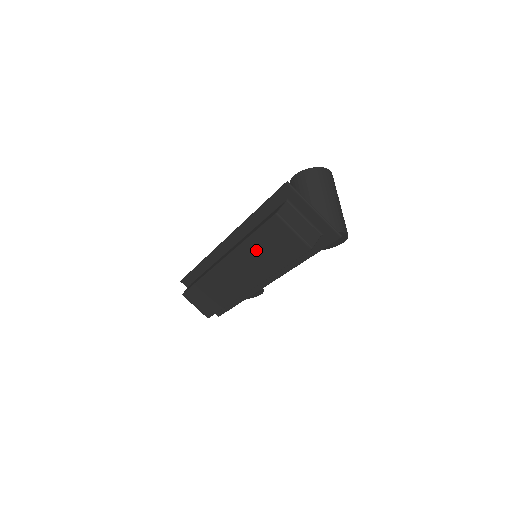
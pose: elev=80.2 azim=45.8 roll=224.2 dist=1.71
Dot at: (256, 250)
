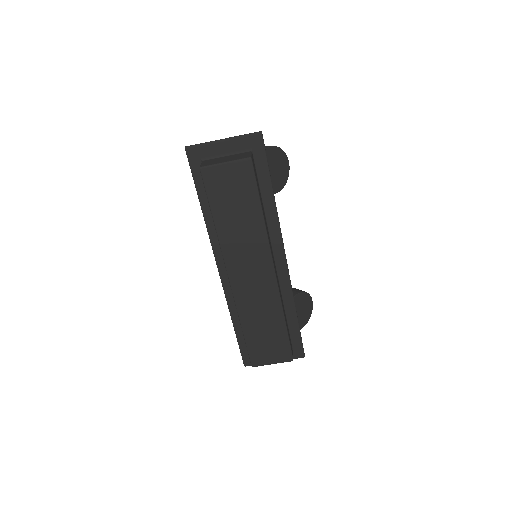
Dot at: (230, 224)
